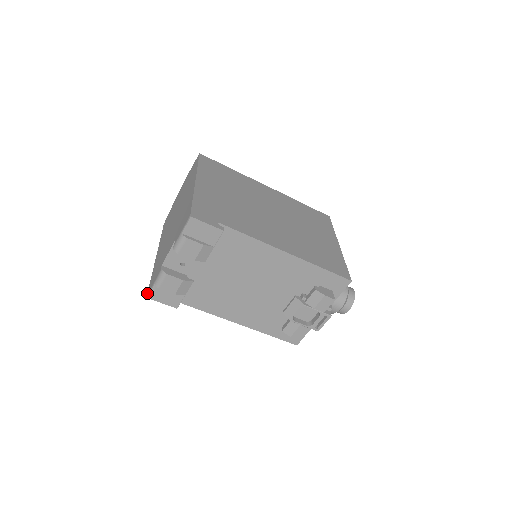
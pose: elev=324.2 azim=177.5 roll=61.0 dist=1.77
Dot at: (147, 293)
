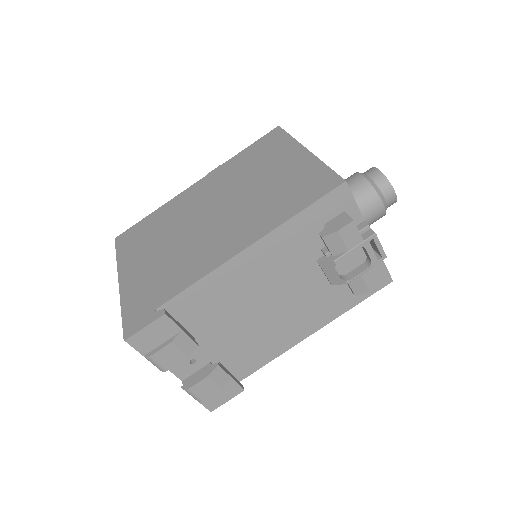
Dot at: occluded
